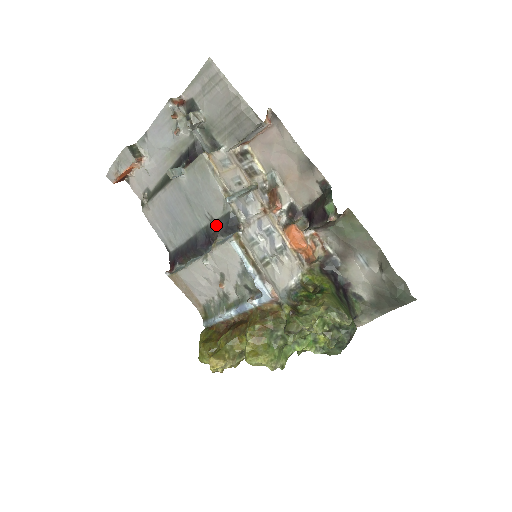
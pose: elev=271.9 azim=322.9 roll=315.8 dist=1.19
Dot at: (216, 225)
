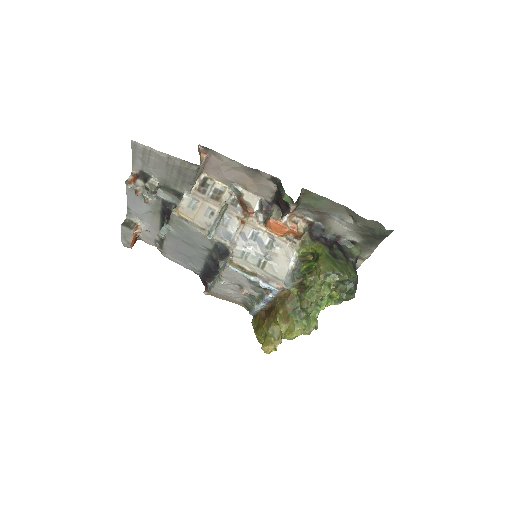
Dot at: (213, 254)
